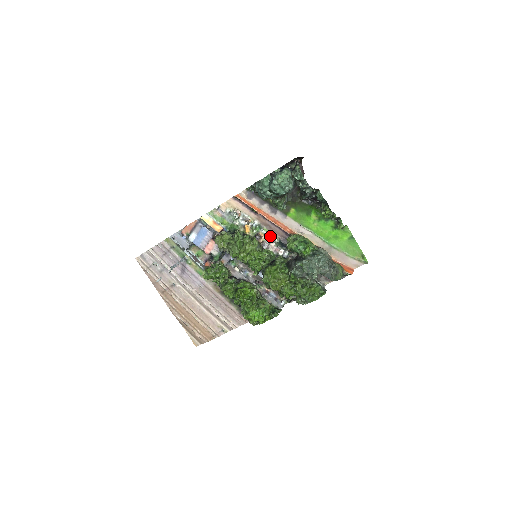
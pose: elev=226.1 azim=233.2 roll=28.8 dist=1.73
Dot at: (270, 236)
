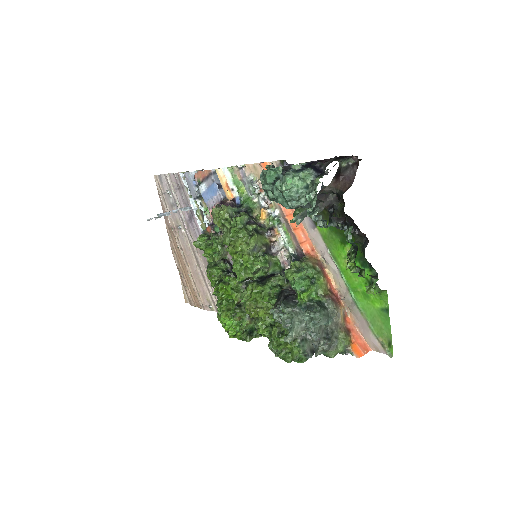
Dot at: (285, 240)
